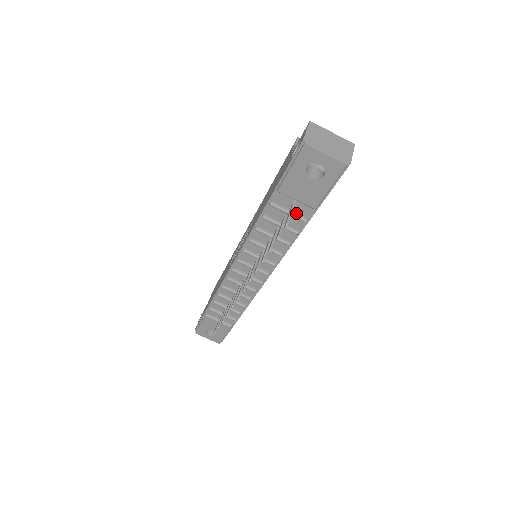
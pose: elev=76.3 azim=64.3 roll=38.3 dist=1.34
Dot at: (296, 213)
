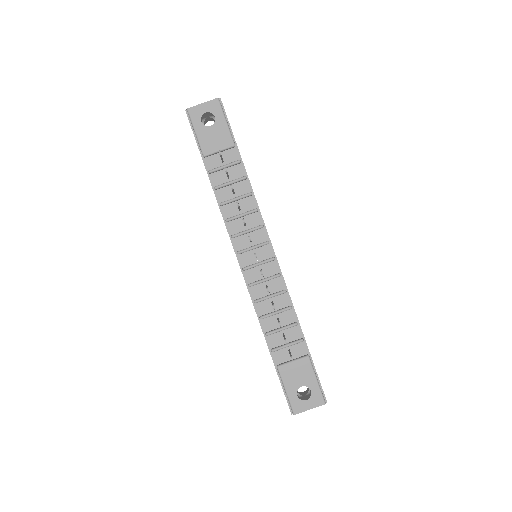
Dot at: (230, 163)
